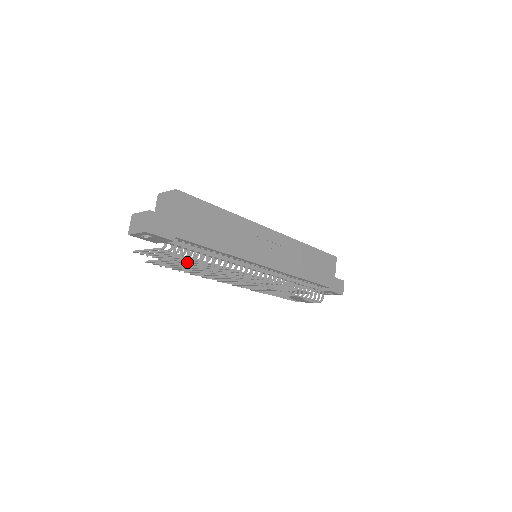
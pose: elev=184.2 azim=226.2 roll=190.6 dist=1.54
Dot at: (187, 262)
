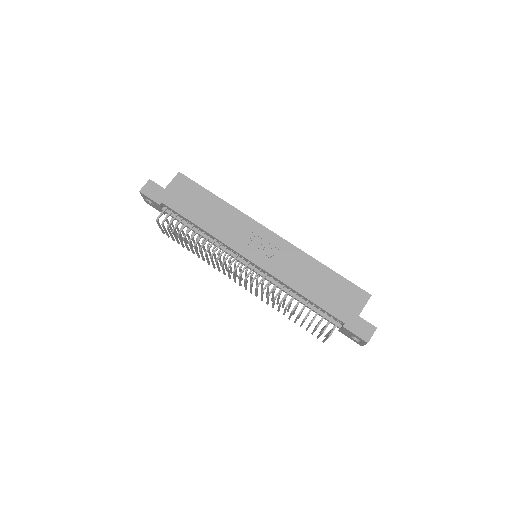
Dot at: occluded
